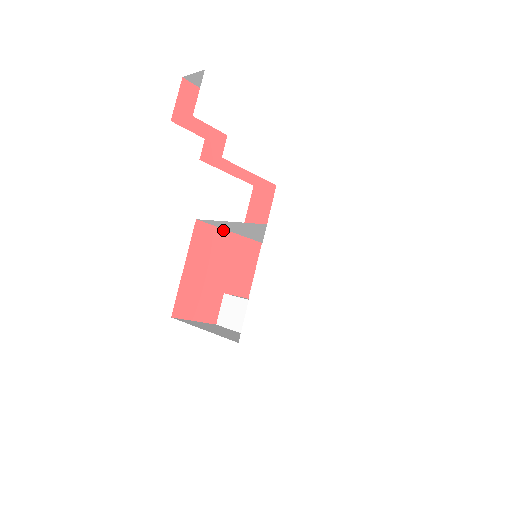
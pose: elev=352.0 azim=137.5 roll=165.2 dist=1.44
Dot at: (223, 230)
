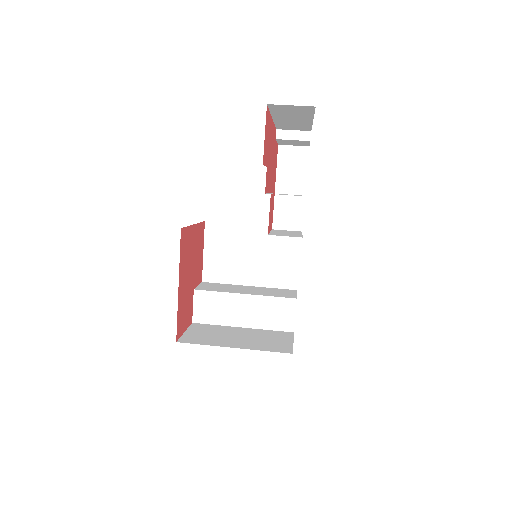
Dot at: (191, 226)
